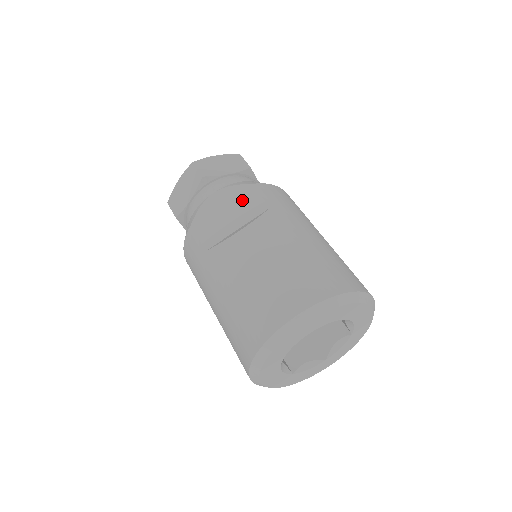
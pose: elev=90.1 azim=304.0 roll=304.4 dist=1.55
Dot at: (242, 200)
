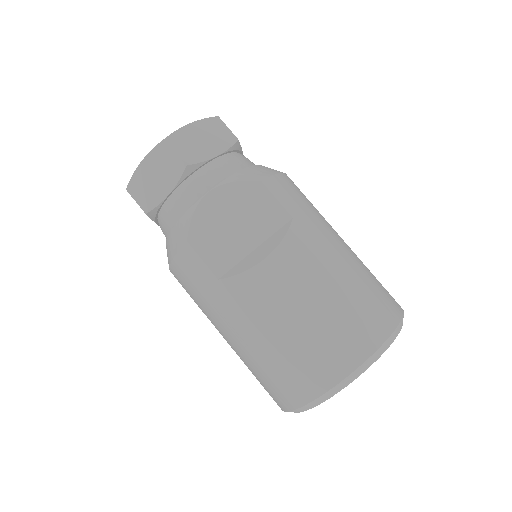
Dot at: (252, 205)
